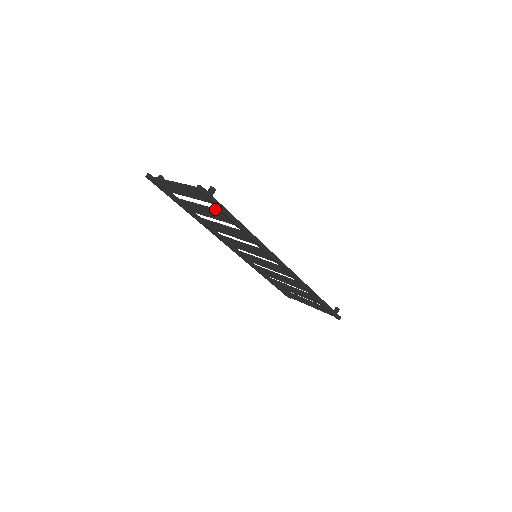
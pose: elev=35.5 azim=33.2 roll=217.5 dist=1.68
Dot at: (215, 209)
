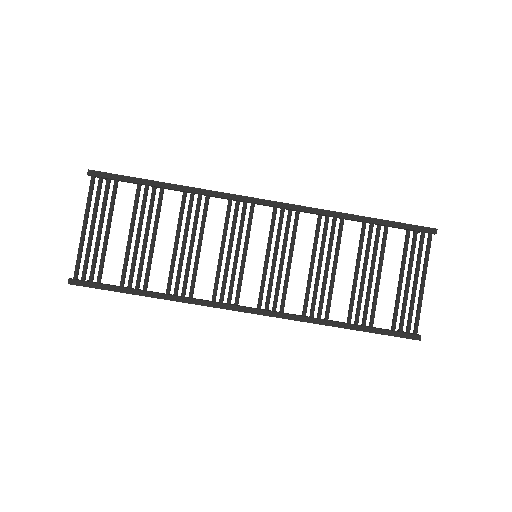
Dot at: (134, 201)
